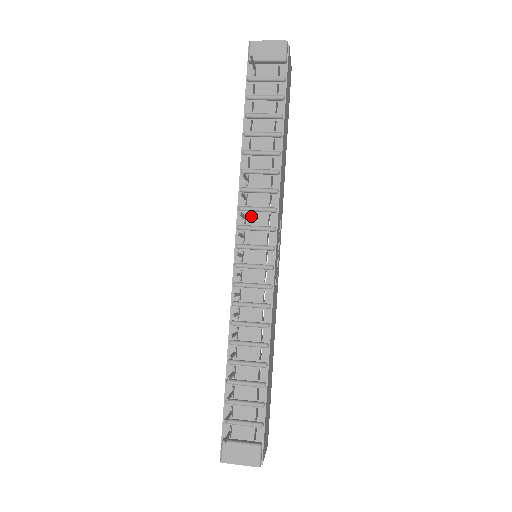
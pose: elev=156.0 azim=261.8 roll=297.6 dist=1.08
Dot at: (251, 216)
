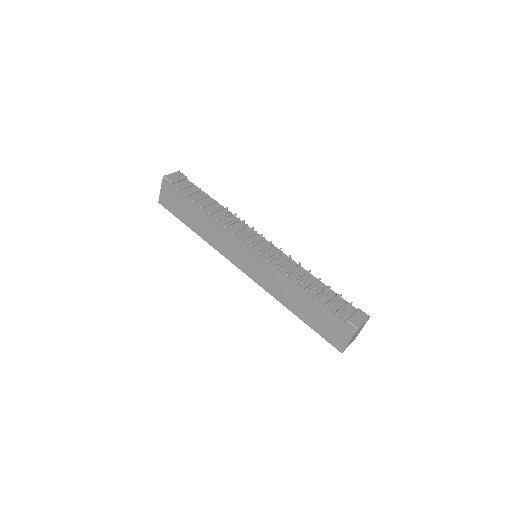
Dot at: (241, 233)
